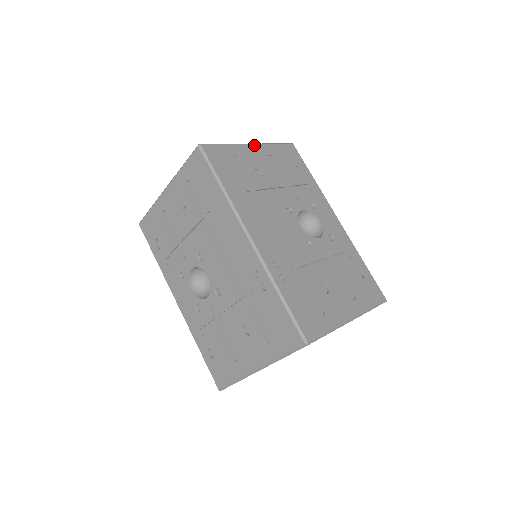
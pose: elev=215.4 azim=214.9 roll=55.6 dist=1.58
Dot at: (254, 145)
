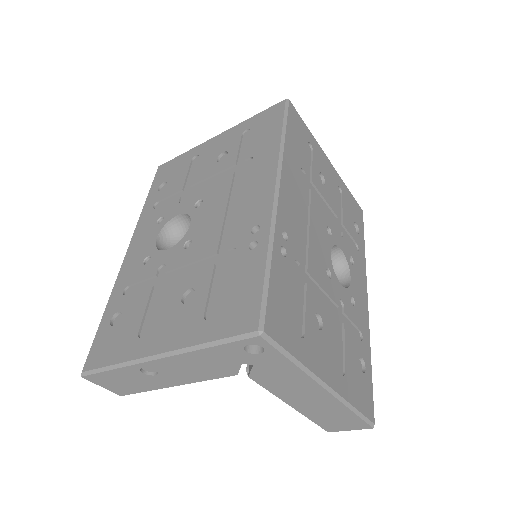
Dot at: (331, 164)
